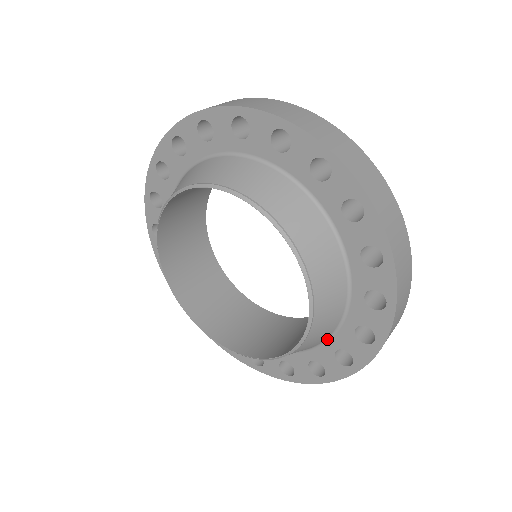
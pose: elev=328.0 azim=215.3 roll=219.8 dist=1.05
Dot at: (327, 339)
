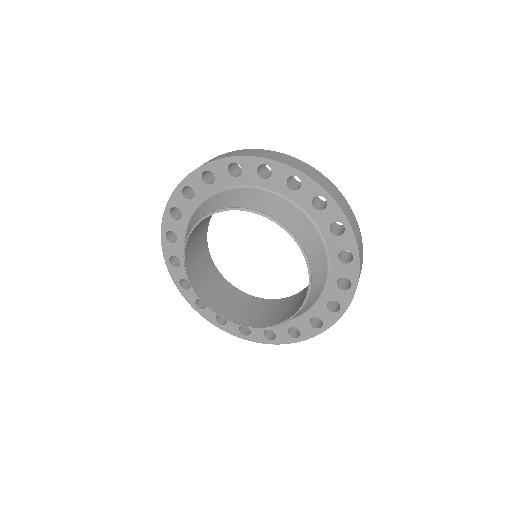
Dot at: (327, 256)
